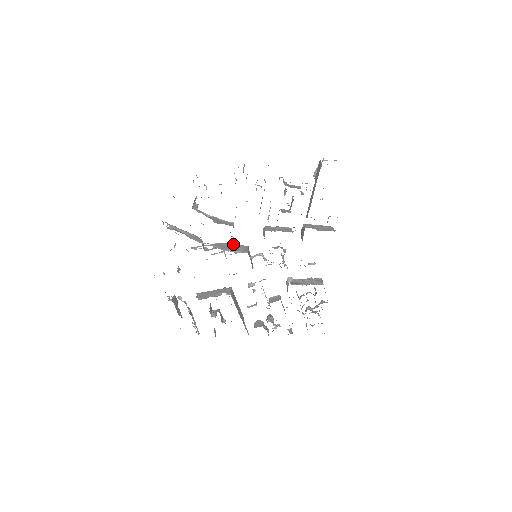
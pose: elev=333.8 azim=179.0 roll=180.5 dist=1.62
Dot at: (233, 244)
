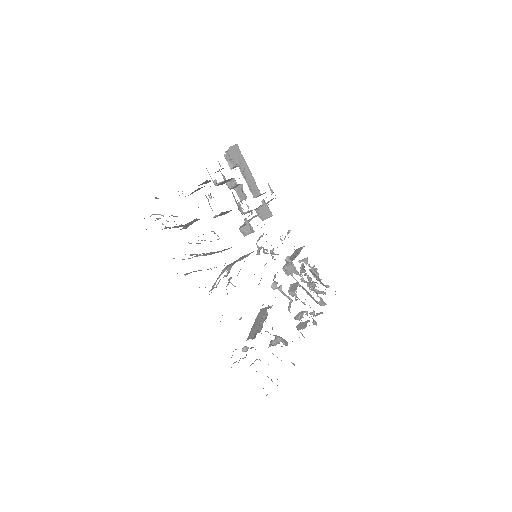
Dot at: occluded
